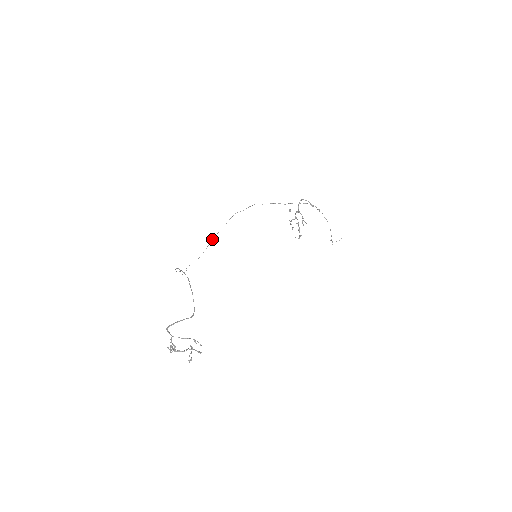
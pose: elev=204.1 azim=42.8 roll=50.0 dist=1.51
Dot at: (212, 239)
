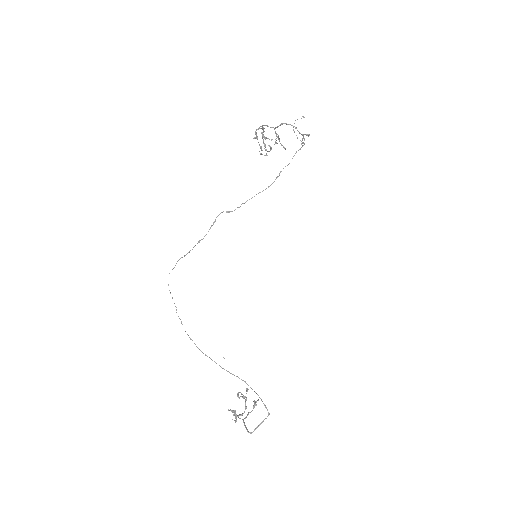
Dot at: occluded
